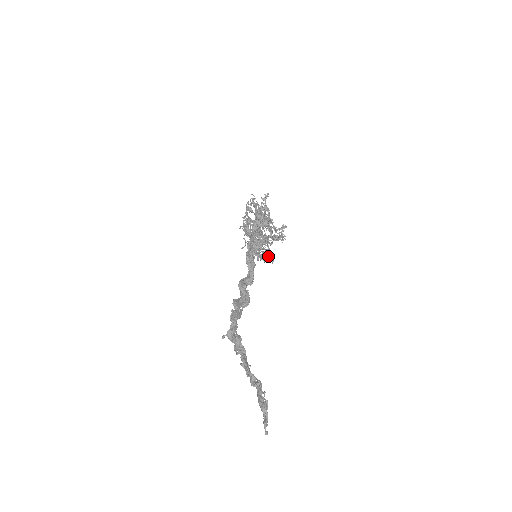
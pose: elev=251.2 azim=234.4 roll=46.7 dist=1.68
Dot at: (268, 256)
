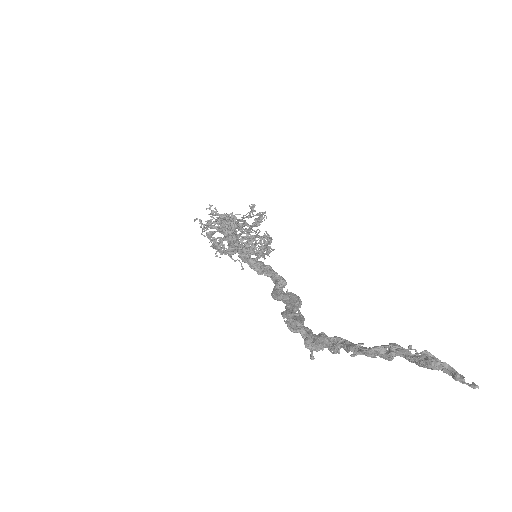
Dot at: occluded
